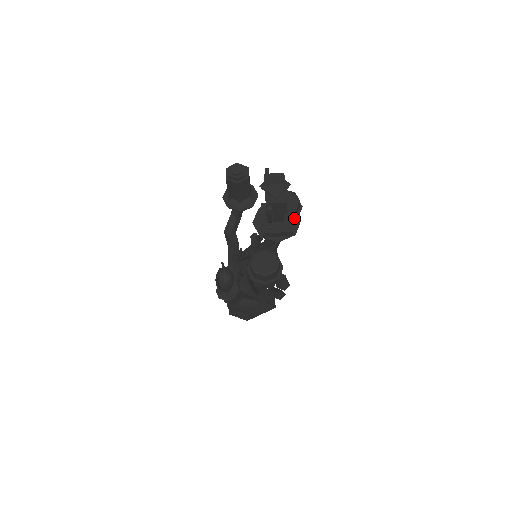
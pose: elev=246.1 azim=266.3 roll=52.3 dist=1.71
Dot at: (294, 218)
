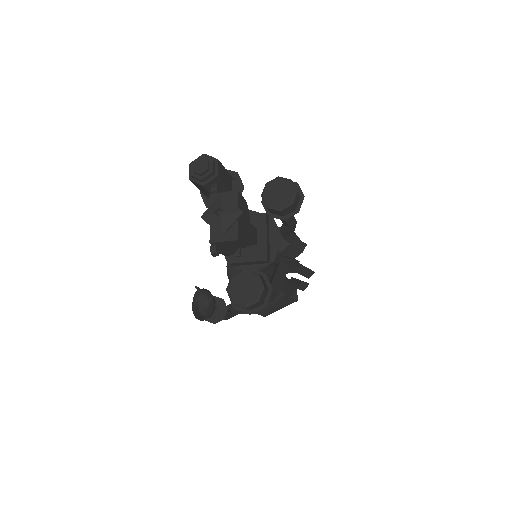
Dot at: (273, 236)
